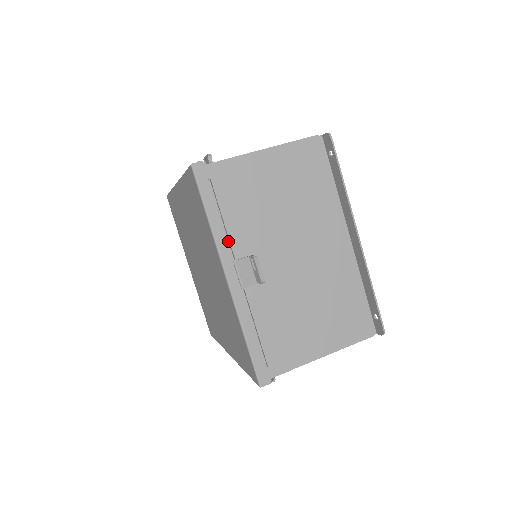
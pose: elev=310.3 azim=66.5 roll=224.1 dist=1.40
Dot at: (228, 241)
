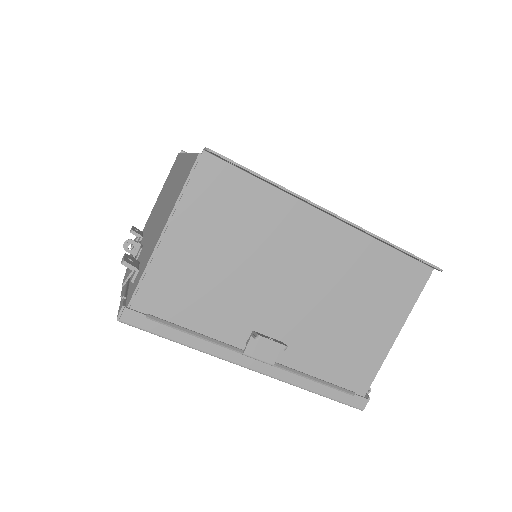
Dot at: (220, 345)
